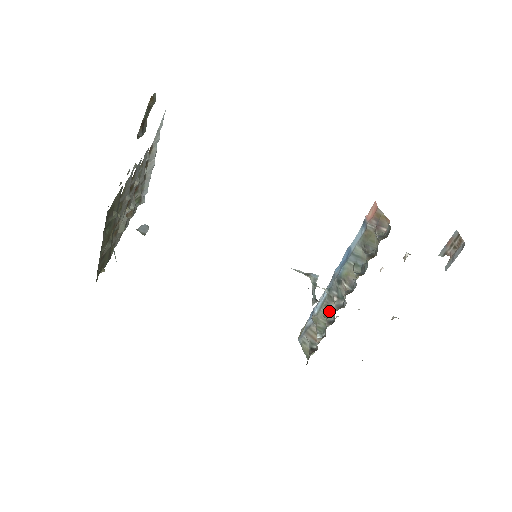
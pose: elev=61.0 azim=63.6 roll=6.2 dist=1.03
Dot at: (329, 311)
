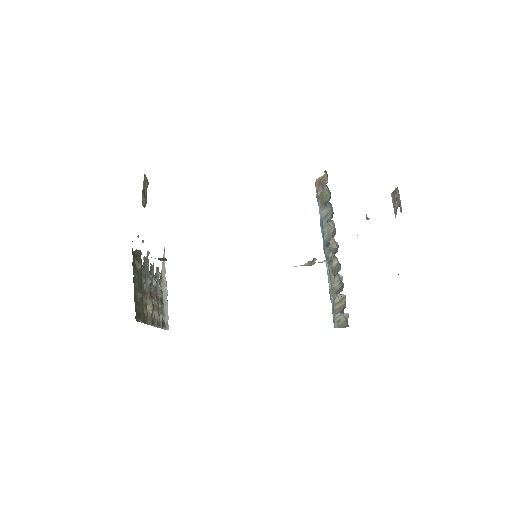
Dot at: (335, 270)
